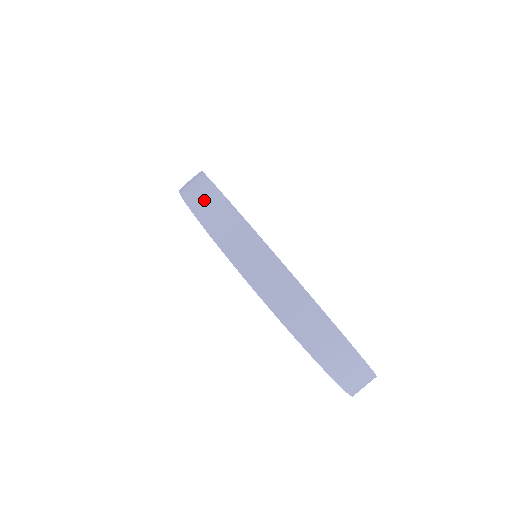
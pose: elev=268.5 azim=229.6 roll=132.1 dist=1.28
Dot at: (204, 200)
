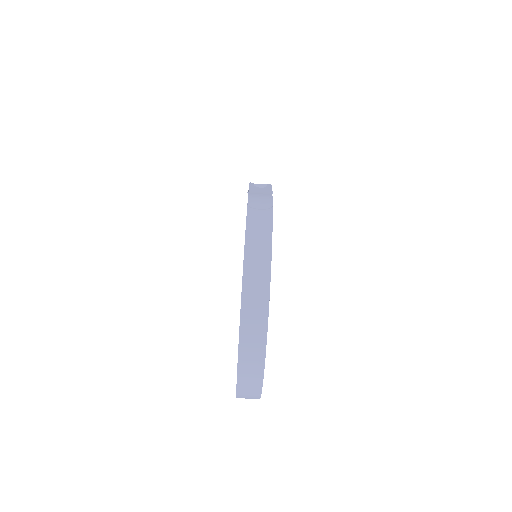
Dot at: (256, 272)
